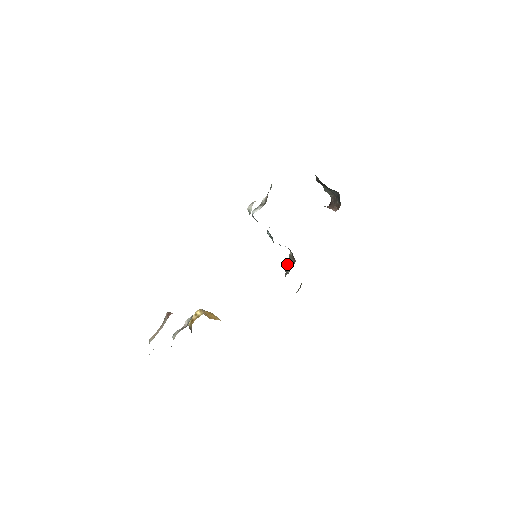
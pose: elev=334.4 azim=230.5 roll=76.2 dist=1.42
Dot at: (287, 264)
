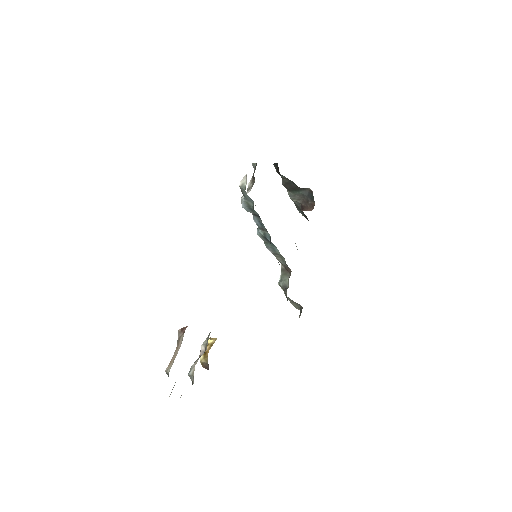
Dot at: (282, 279)
